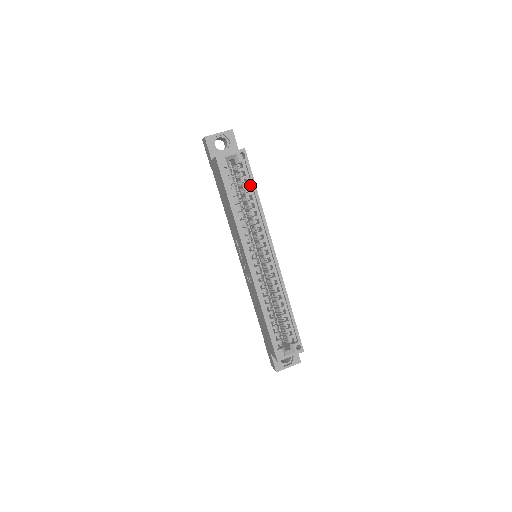
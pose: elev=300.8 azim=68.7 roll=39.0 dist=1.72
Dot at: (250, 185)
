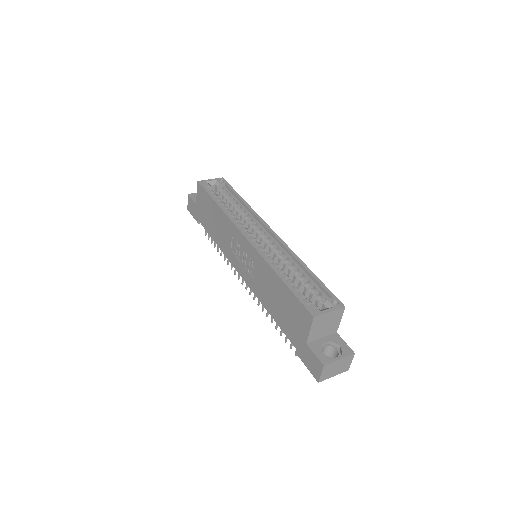
Dot at: (233, 197)
